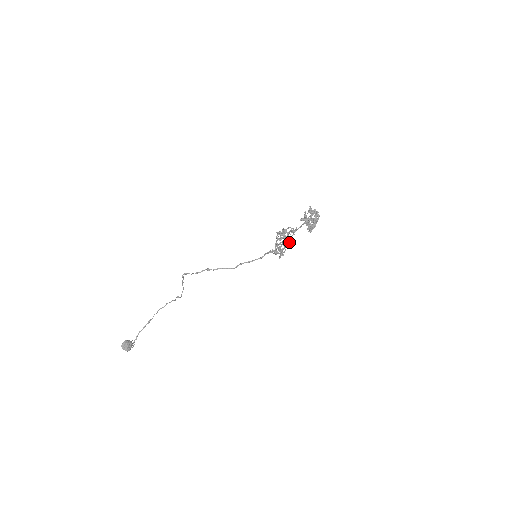
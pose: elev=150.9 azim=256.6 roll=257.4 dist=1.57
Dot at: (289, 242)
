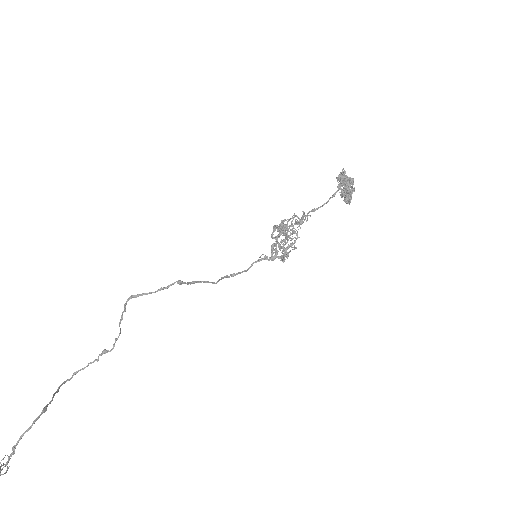
Dot at: (295, 237)
